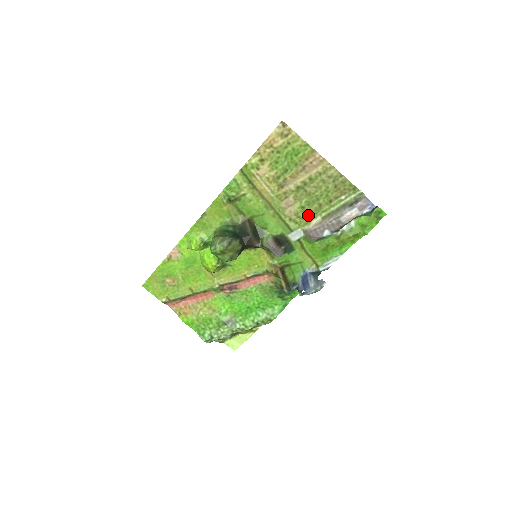
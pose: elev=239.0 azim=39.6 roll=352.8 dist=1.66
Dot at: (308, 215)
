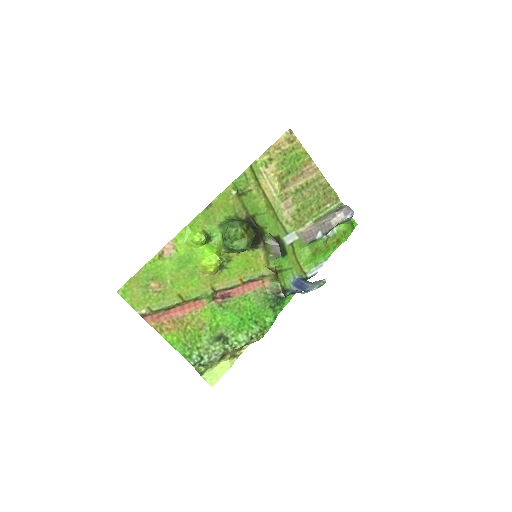
Dot at: (302, 218)
